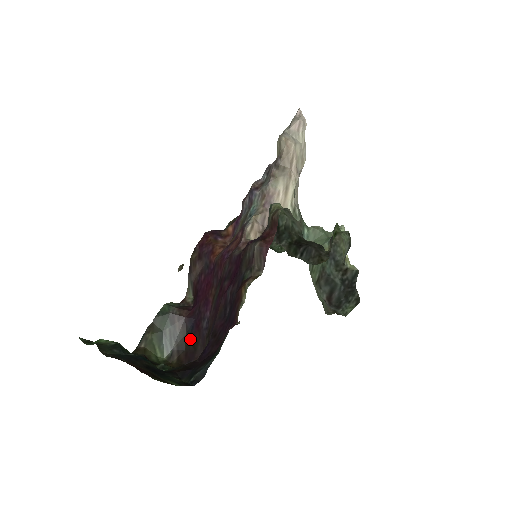
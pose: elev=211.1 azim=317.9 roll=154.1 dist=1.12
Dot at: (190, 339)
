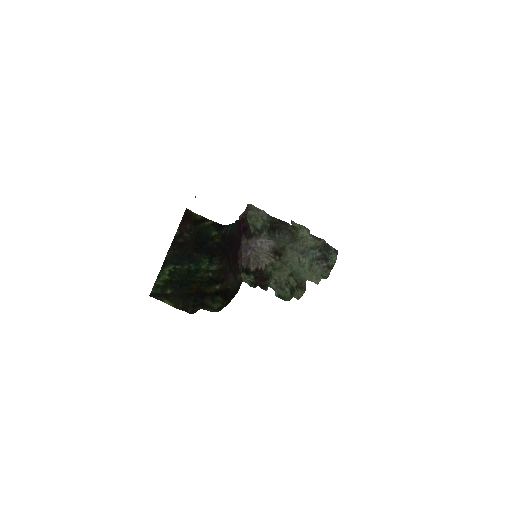
Dot at: occluded
